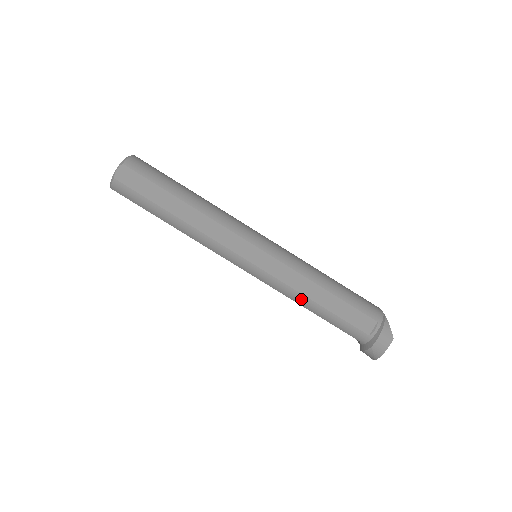
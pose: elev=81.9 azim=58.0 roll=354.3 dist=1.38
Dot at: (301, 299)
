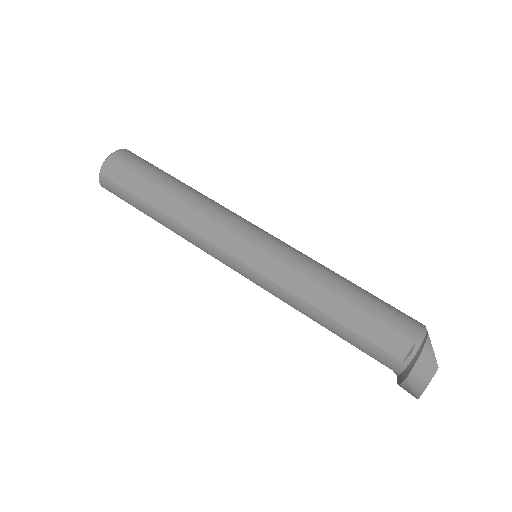
Dot at: (307, 309)
